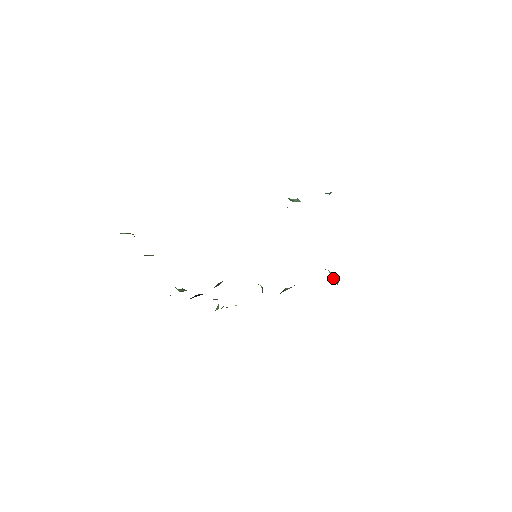
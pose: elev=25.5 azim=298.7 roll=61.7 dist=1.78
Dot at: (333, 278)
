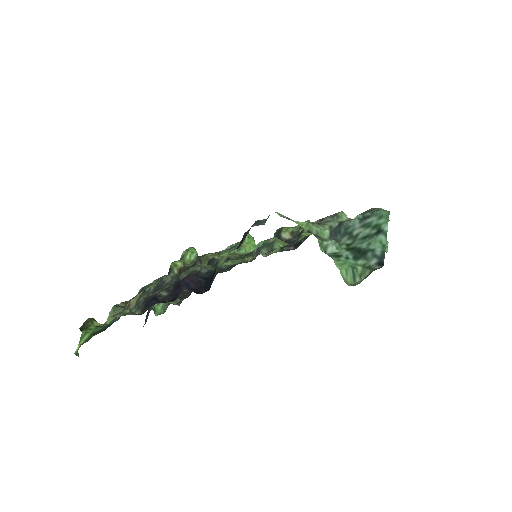
Dot at: occluded
